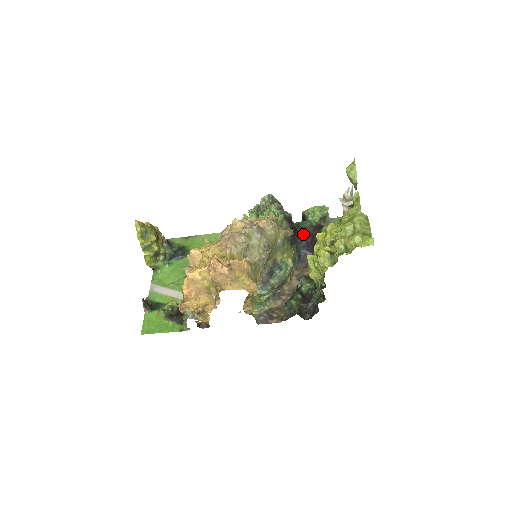
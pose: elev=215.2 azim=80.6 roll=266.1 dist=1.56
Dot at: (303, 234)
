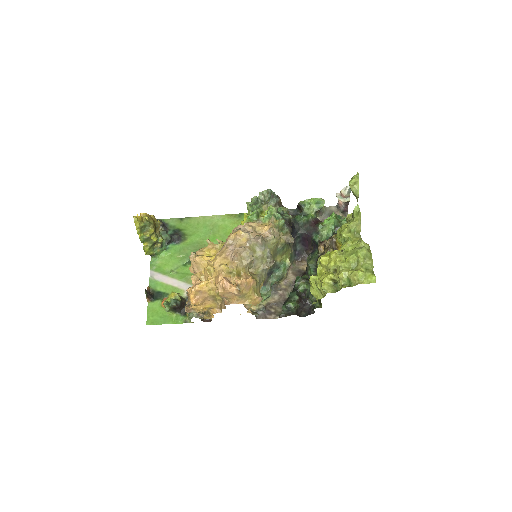
Dot at: (300, 231)
